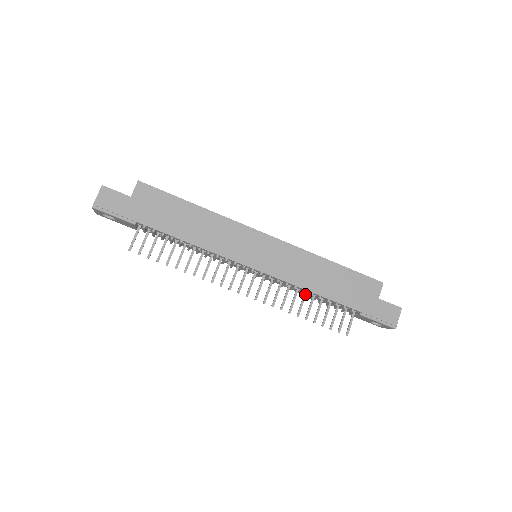
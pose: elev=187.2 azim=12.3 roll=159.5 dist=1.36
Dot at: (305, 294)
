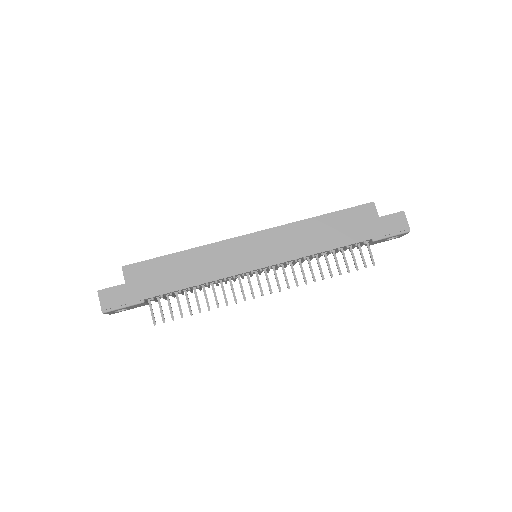
Dot at: (317, 257)
